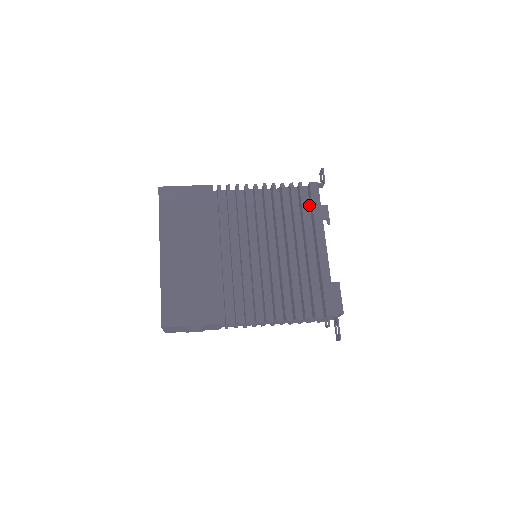
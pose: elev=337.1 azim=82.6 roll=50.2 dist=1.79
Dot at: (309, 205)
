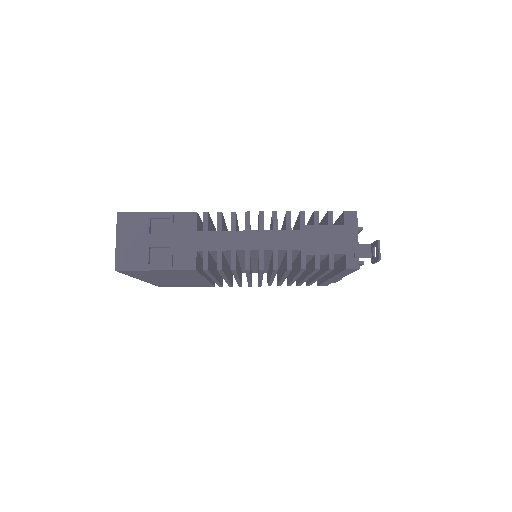
Dot at: (338, 259)
